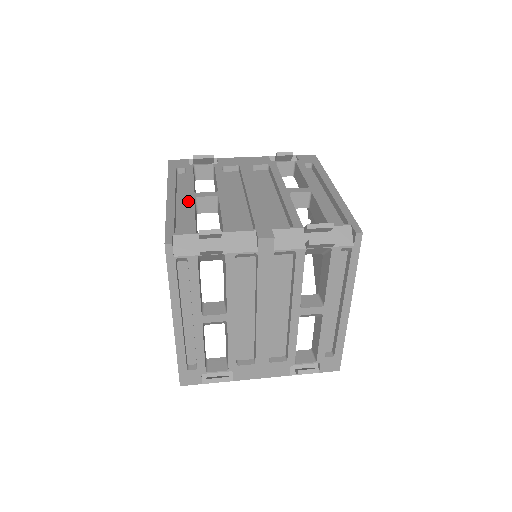
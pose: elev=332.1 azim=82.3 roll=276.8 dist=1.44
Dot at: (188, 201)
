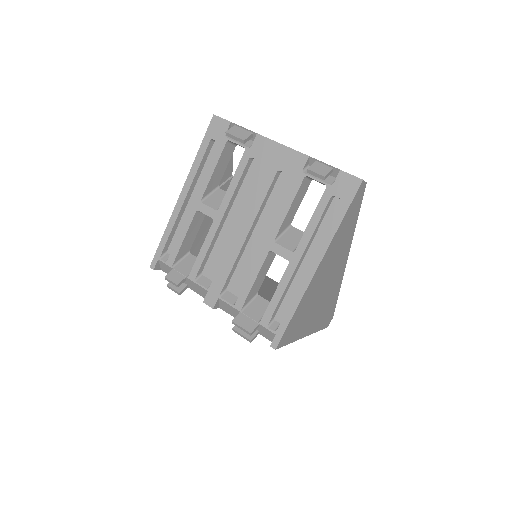
Dot at: (189, 215)
